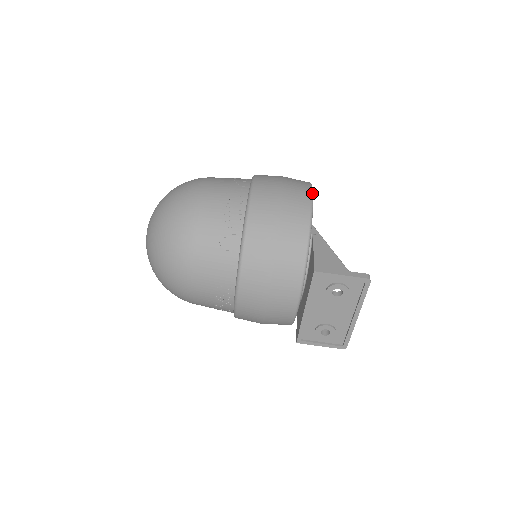
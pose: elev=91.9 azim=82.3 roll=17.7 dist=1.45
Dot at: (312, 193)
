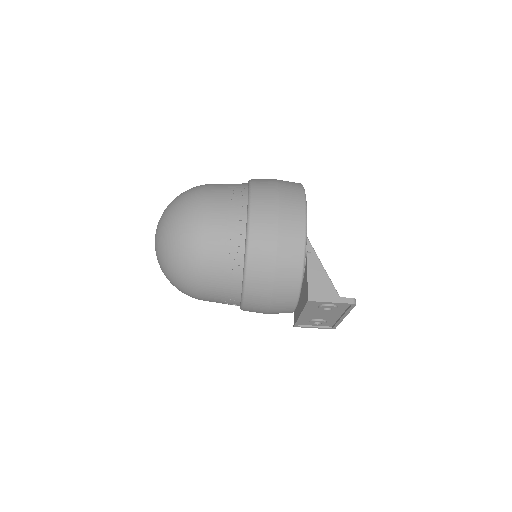
Dot at: (306, 216)
